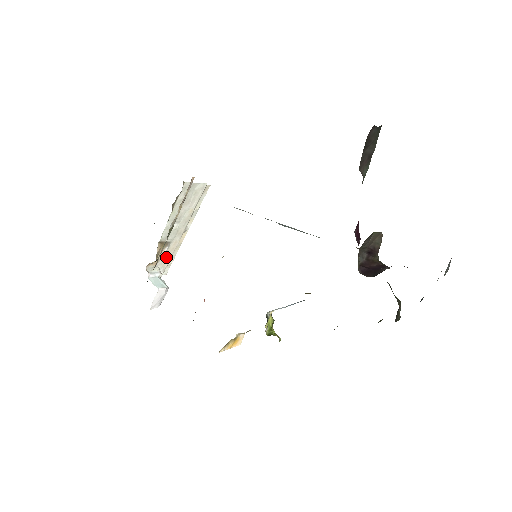
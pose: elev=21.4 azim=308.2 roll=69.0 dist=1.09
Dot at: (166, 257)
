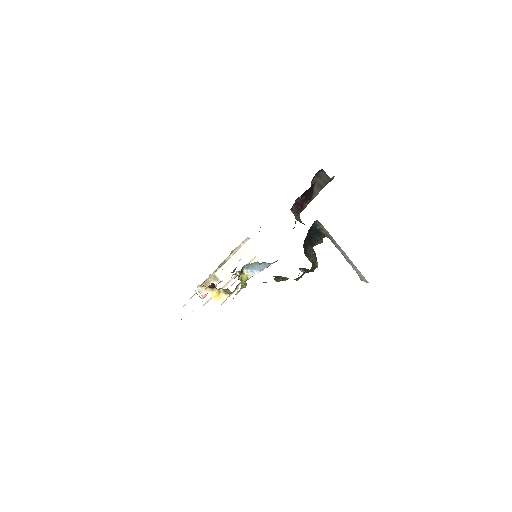
Dot at: occluded
